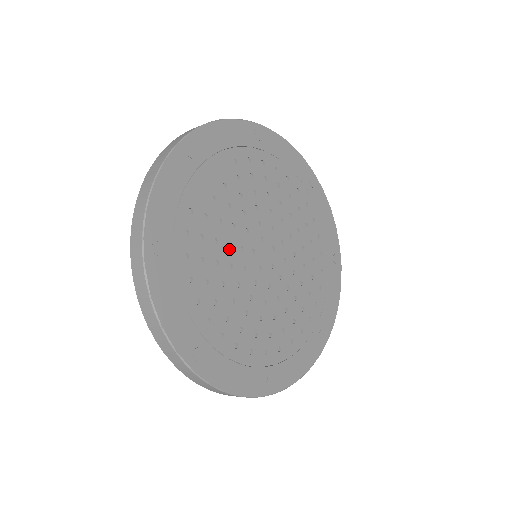
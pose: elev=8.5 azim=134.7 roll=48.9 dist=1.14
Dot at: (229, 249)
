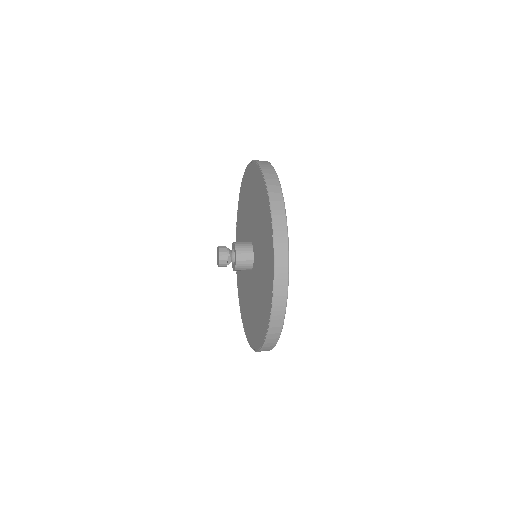
Dot at: occluded
